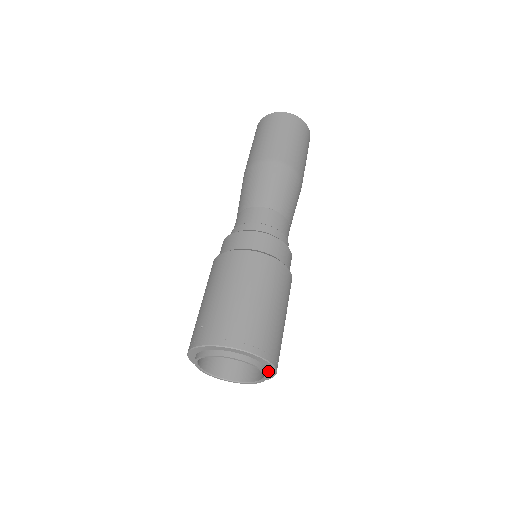
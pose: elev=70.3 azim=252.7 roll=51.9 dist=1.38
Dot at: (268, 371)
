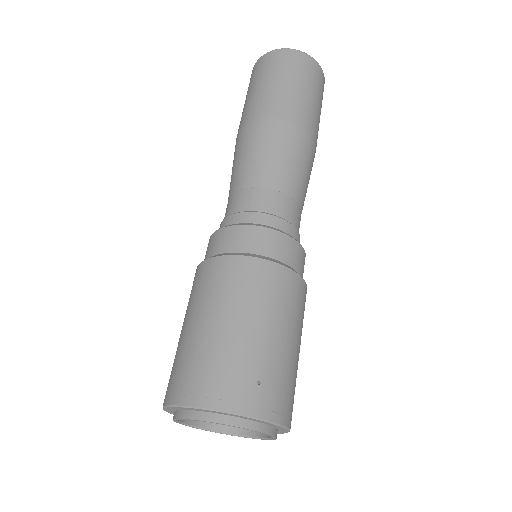
Dot at: (259, 422)
